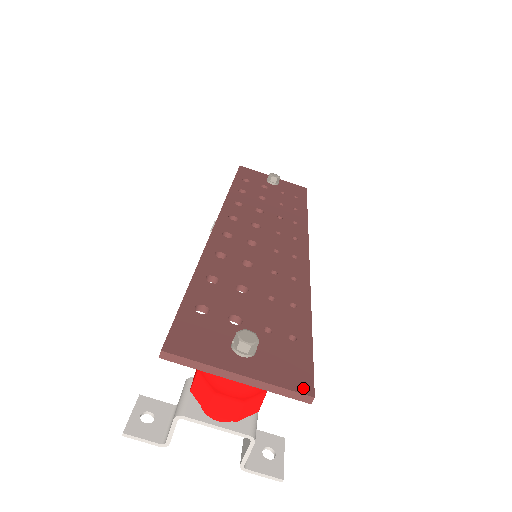
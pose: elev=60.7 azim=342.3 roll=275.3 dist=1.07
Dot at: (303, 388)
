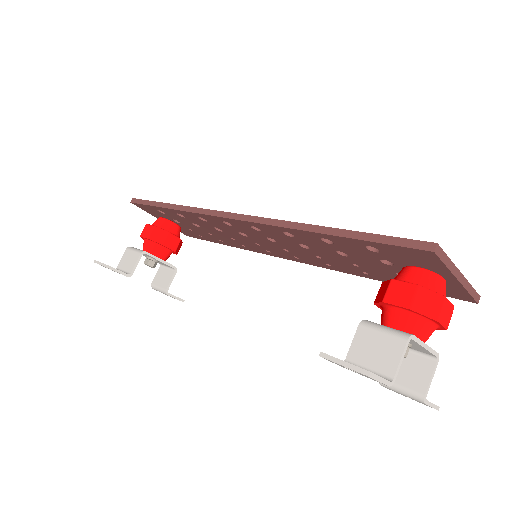
Dot at: occluded
